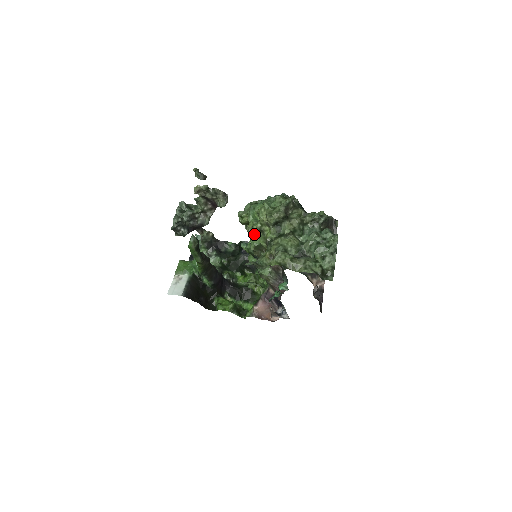
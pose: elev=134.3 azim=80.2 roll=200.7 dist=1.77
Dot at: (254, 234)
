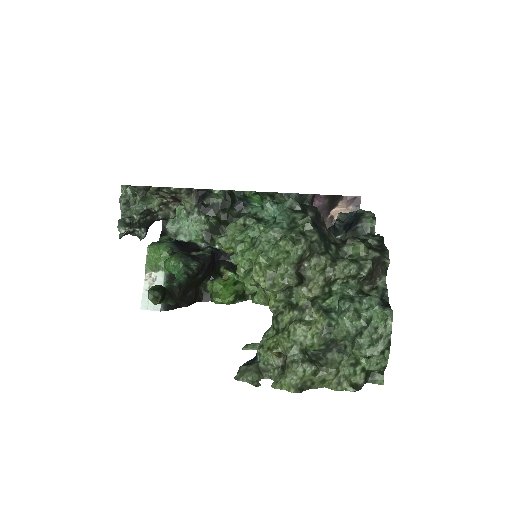
Dot at: occluded
